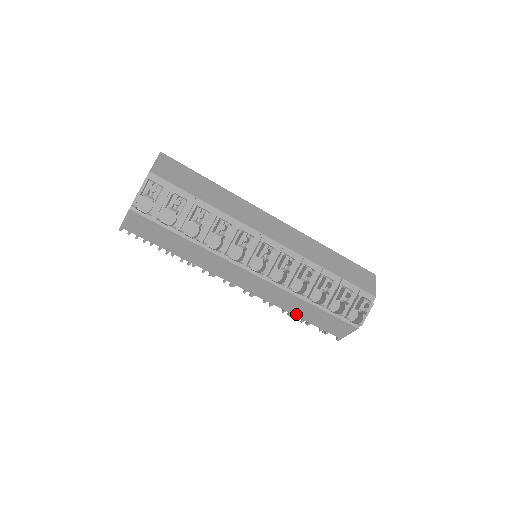
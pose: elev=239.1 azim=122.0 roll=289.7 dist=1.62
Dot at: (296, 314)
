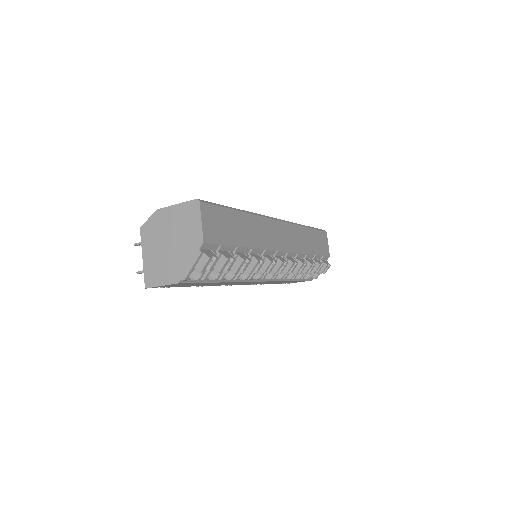
Dot at: (272, 283)
